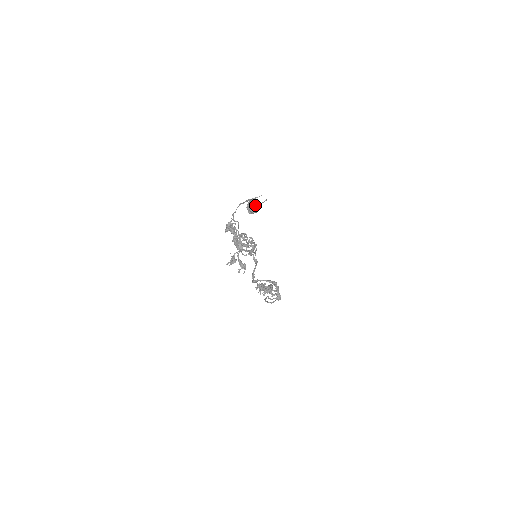
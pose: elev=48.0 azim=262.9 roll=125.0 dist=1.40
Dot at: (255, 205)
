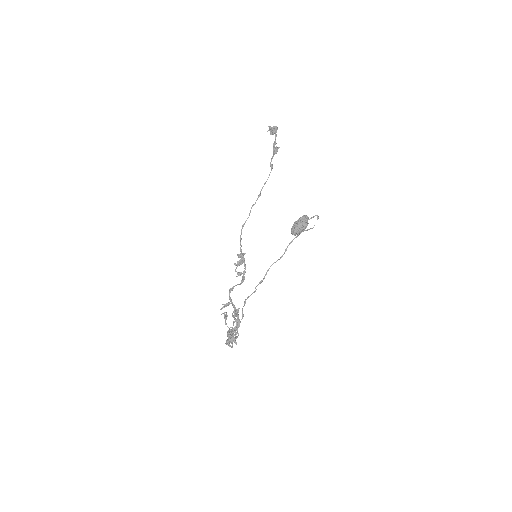
Dot at: occluded
